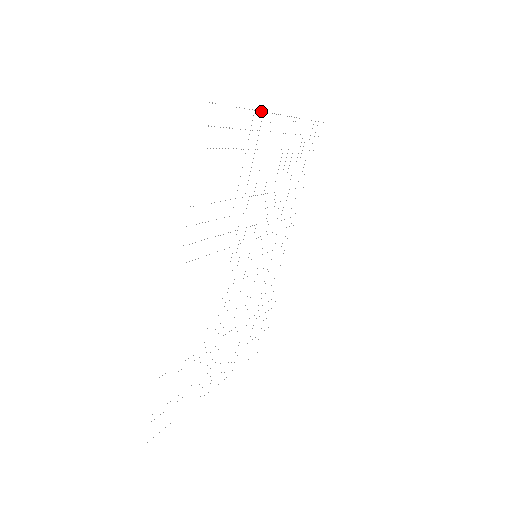
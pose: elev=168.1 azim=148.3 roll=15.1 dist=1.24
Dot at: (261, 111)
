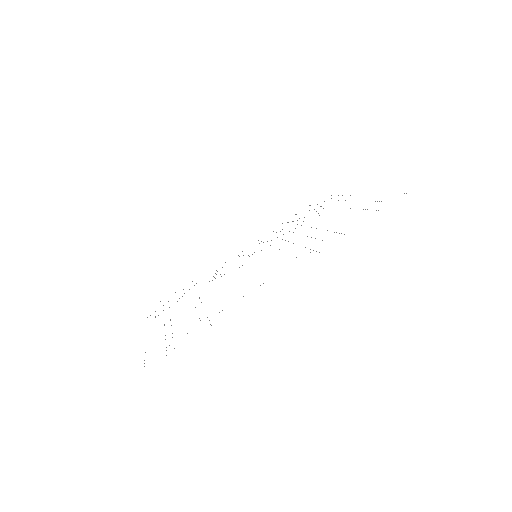
Dot at: occluded
